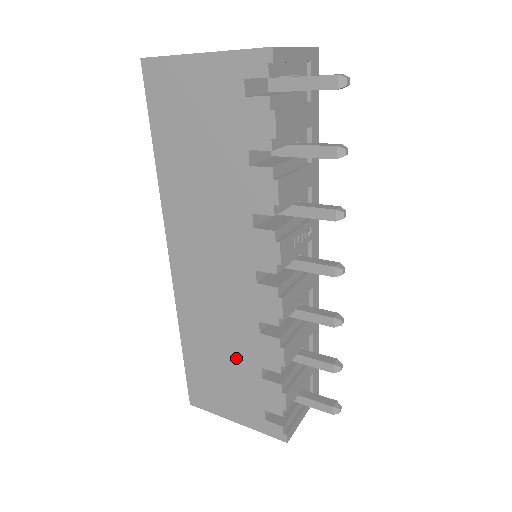
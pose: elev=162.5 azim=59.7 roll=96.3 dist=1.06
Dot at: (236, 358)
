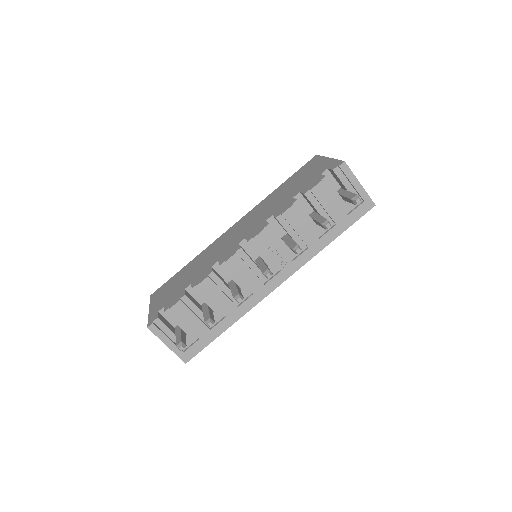
Dot at: (191, 276)
